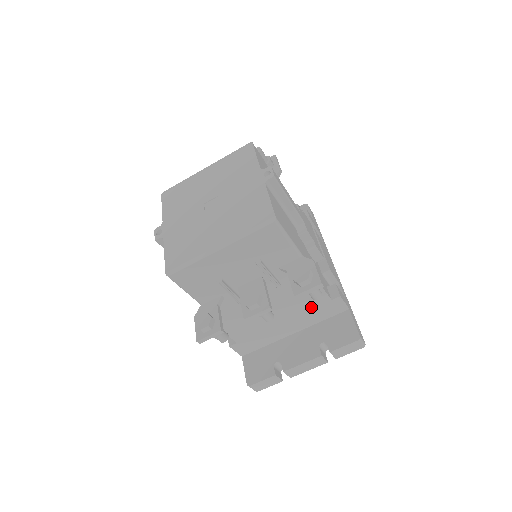
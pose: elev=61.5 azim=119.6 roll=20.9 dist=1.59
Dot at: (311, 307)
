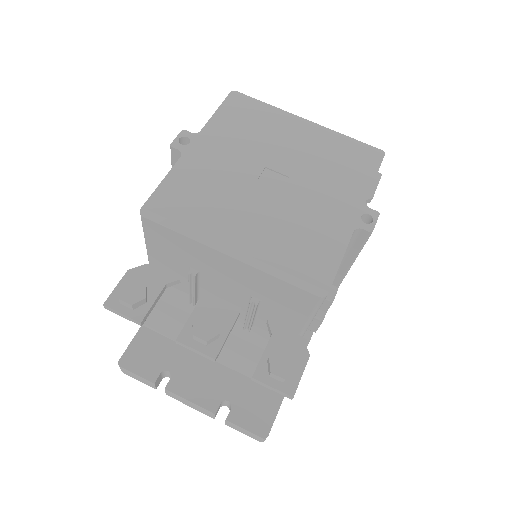
Dot at: (254, 366)
